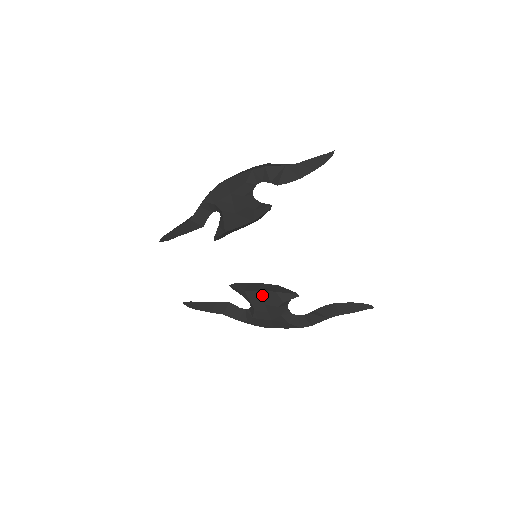
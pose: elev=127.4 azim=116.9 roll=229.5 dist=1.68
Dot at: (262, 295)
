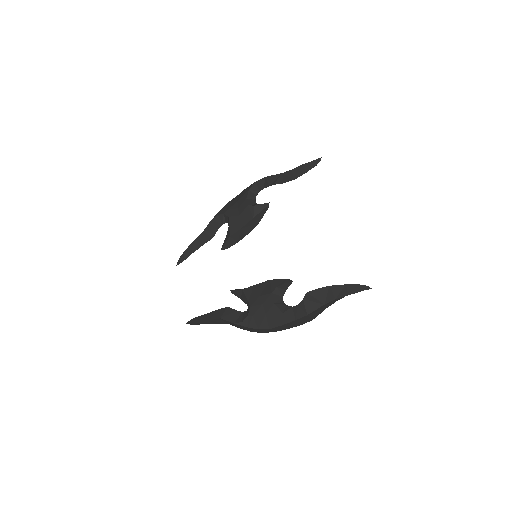
Dot at: (258, 288)
